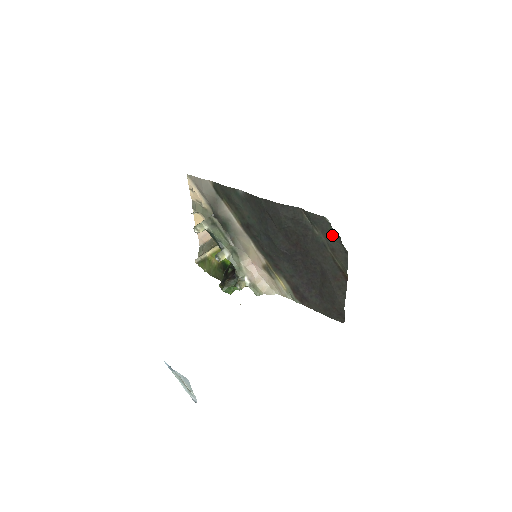
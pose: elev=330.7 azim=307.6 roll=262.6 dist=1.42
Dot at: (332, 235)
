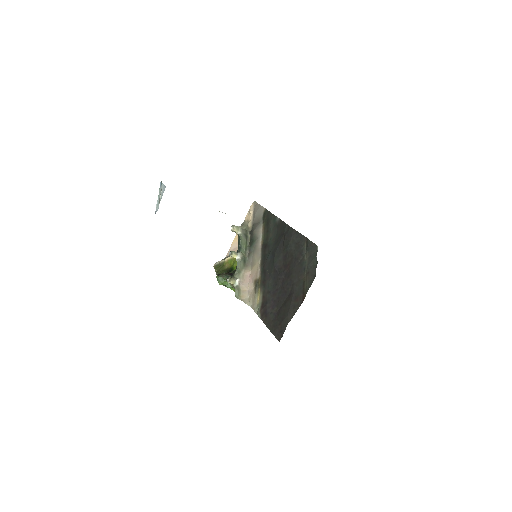
Dot at: (314, 261)
